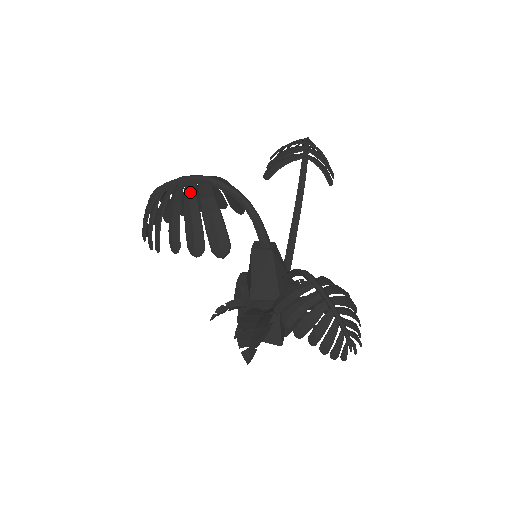
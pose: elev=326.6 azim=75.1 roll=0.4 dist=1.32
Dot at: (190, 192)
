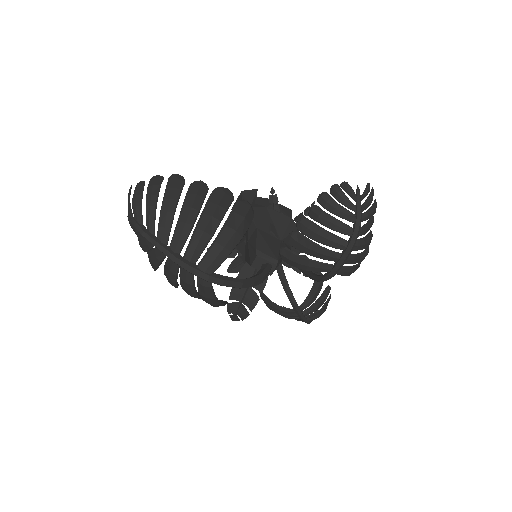
Dot at: (187, 286)
